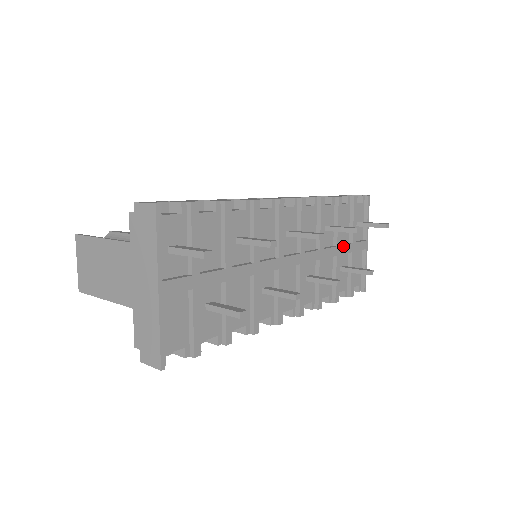
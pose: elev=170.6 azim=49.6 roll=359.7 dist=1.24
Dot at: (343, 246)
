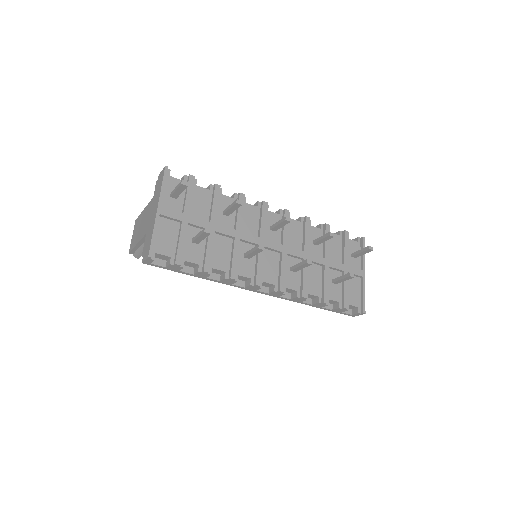
Dot at: (332, 261)
